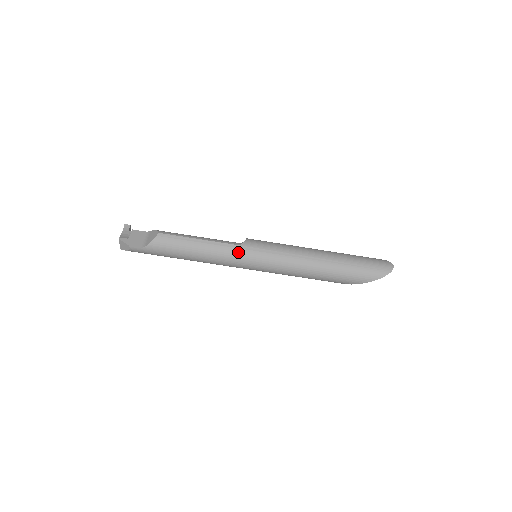
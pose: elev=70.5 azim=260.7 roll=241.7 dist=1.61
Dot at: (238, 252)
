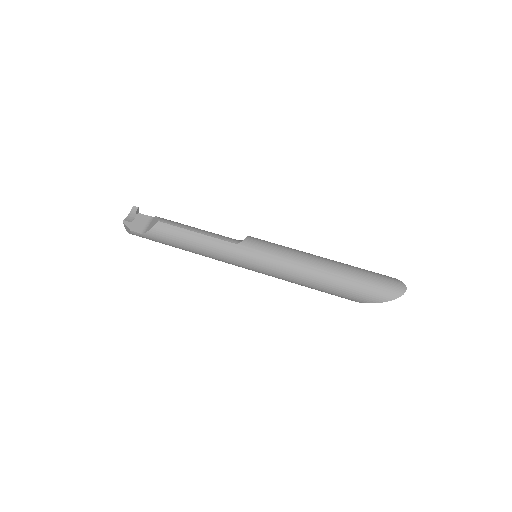
Dot at: (234, 251)
